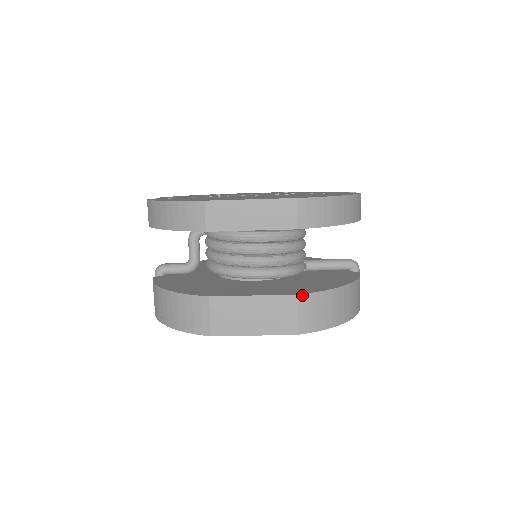
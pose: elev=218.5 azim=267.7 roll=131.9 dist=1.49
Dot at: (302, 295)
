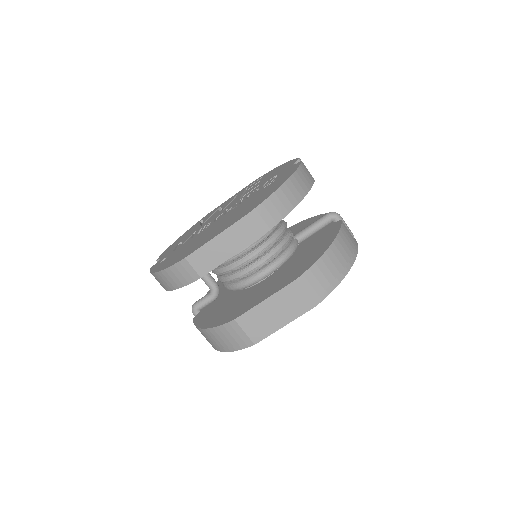
Dot at: (299, 278)
